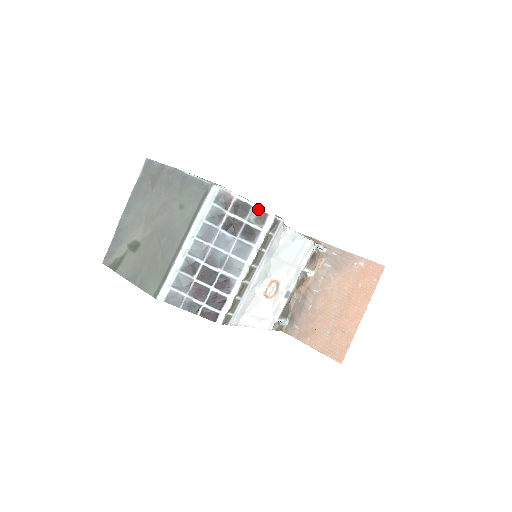
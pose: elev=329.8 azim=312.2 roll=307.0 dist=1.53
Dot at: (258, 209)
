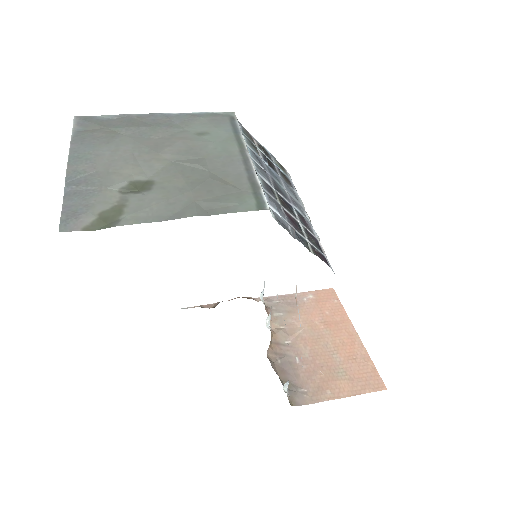
Dot at: (275, 158)
